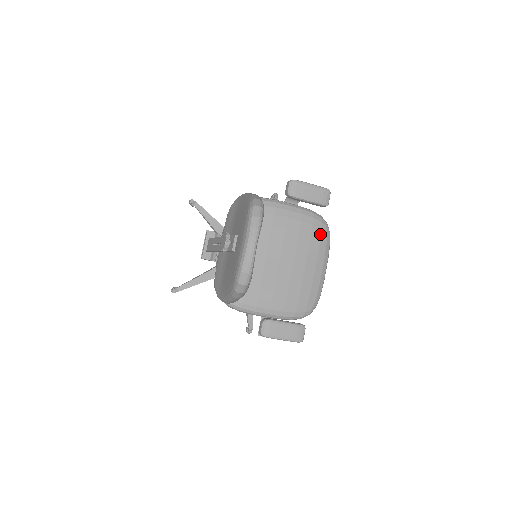
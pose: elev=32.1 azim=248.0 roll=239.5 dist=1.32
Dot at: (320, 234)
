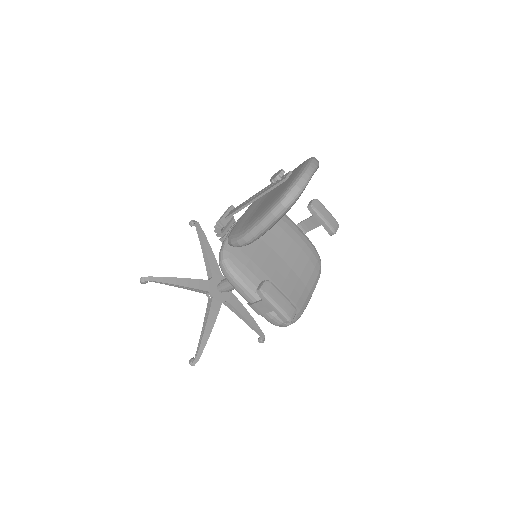
Dot at: (316, 263)
